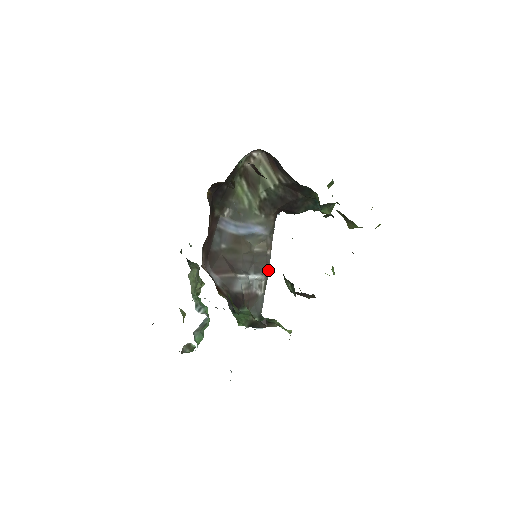
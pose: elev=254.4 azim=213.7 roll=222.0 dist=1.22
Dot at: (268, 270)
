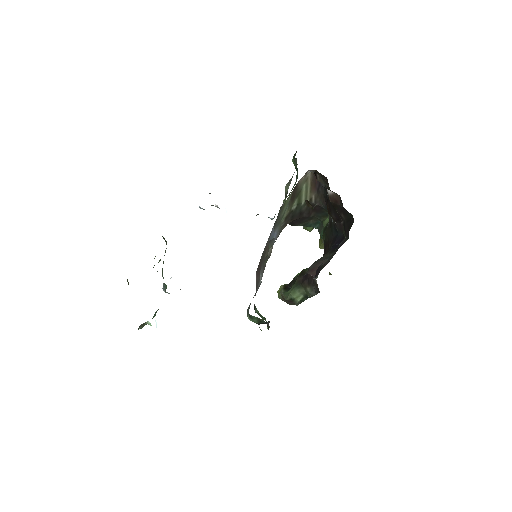
Dot at: (263, 272)
